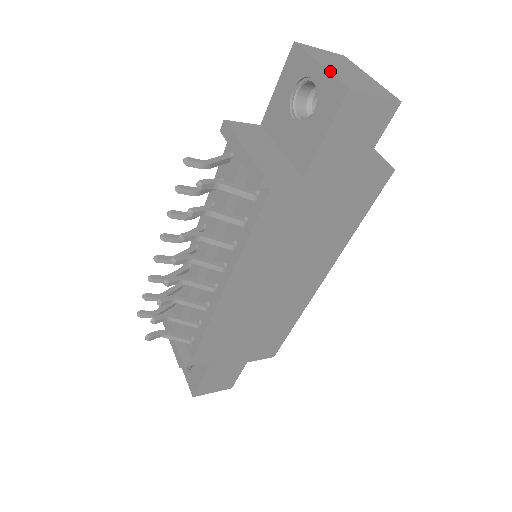
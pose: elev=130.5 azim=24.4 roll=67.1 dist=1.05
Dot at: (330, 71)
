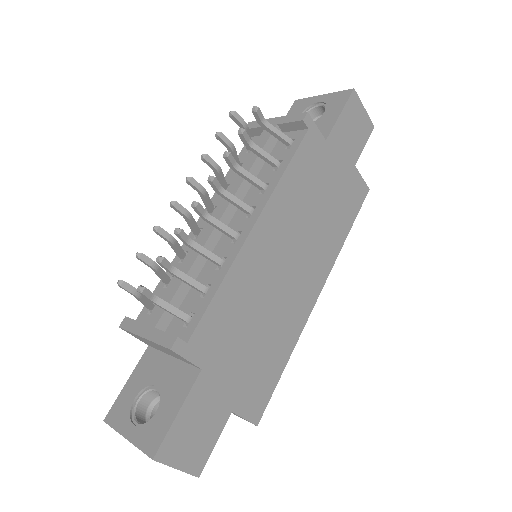
Dot at: (333, 94)
